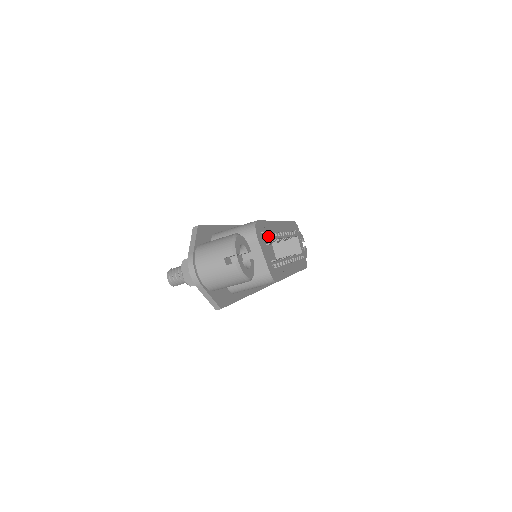
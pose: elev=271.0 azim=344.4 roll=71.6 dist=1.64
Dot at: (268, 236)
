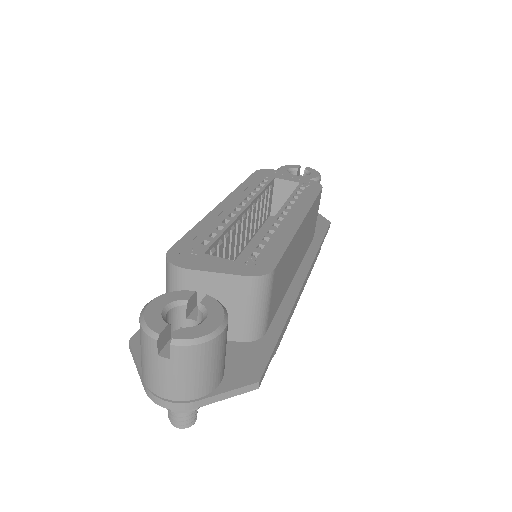
Dot at: (209, 240)
